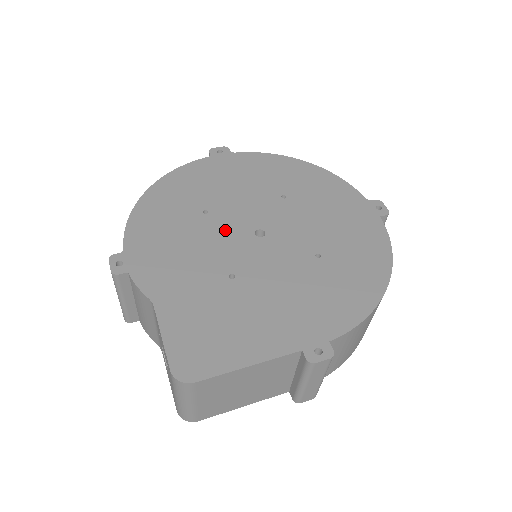
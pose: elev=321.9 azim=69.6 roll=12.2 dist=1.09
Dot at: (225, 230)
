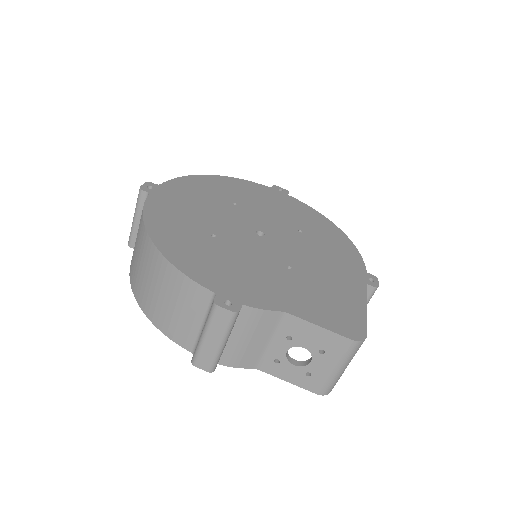
Dot at: (243, 242)
